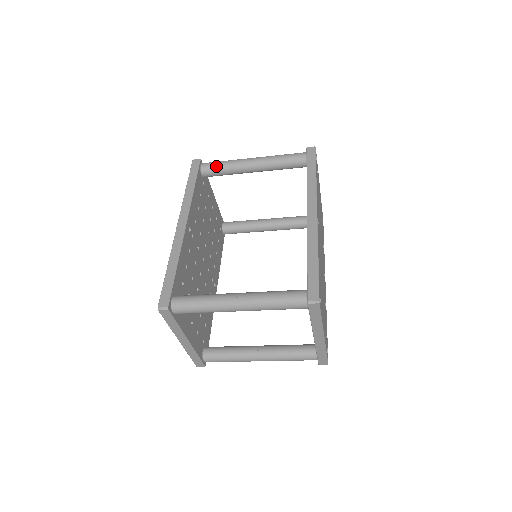
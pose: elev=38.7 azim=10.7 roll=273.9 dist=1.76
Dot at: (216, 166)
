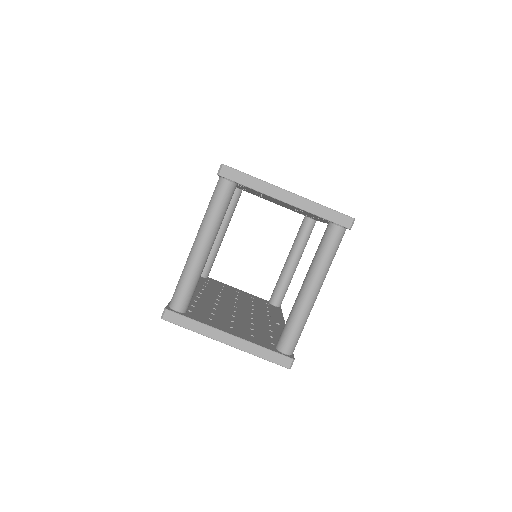
Dot at: occluded
